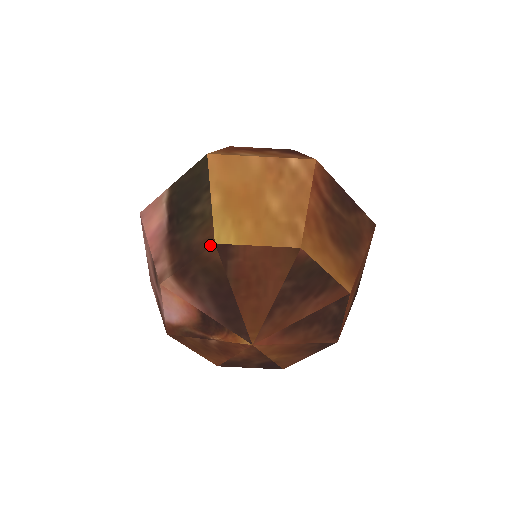
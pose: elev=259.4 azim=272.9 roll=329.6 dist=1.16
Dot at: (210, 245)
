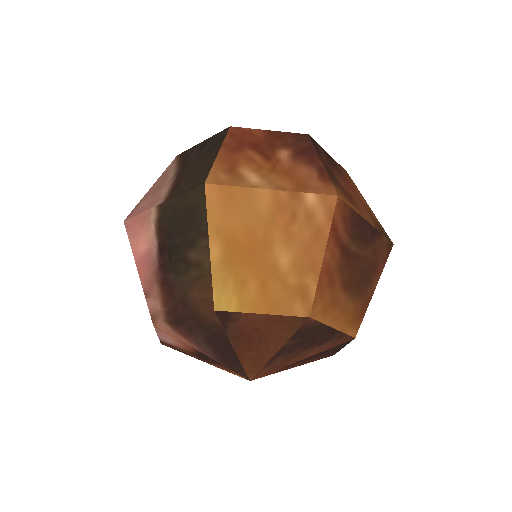
Dot at: (209, 309)
